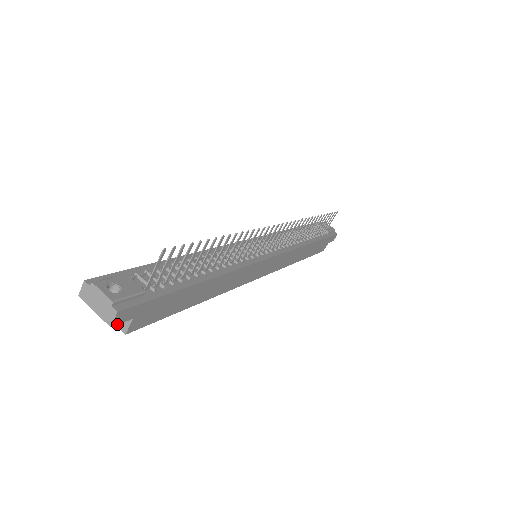
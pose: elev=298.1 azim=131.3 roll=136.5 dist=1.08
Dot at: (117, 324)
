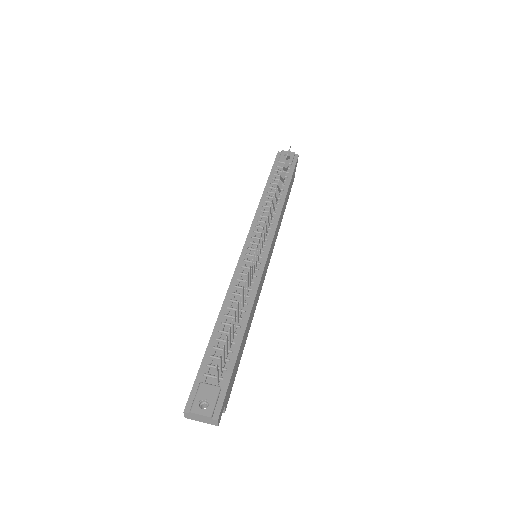
Dot at: occluded
